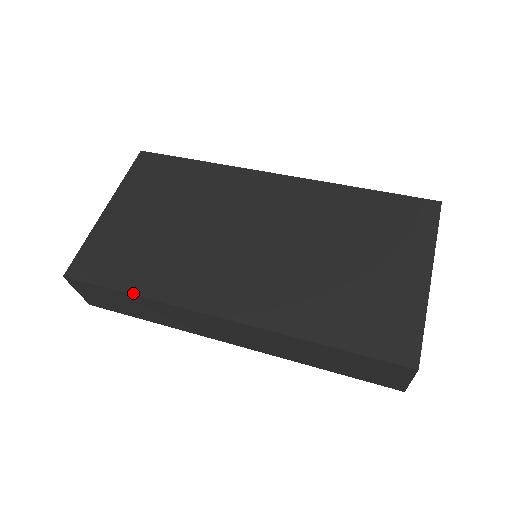
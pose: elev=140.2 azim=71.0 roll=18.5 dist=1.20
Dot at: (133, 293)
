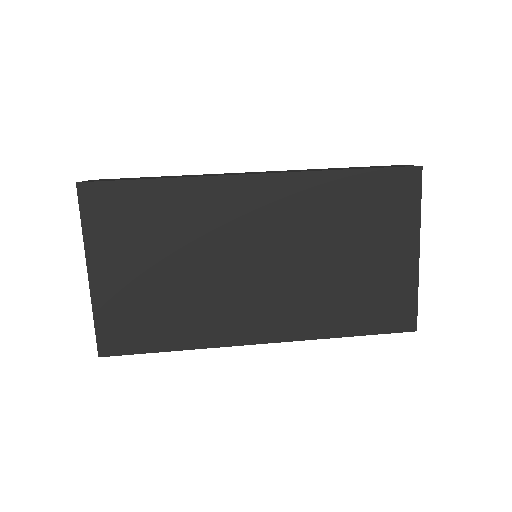
Dot at: (175, 350)
